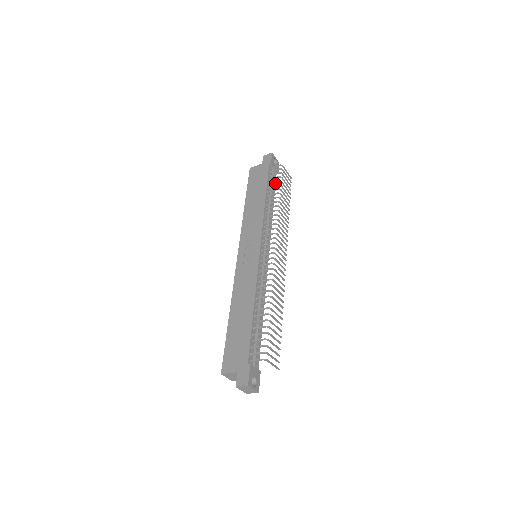
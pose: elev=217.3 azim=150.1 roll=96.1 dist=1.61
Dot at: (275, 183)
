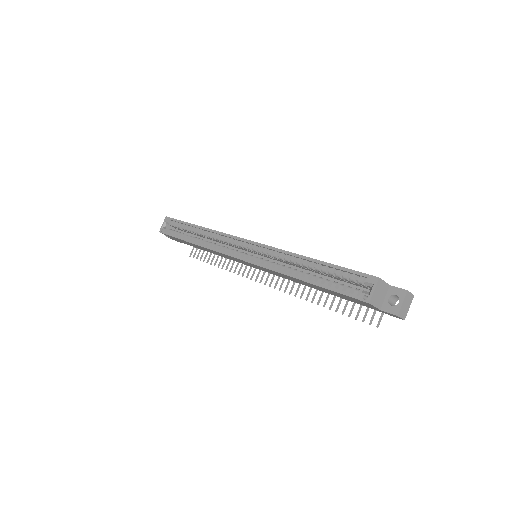
Dot at: occluded
